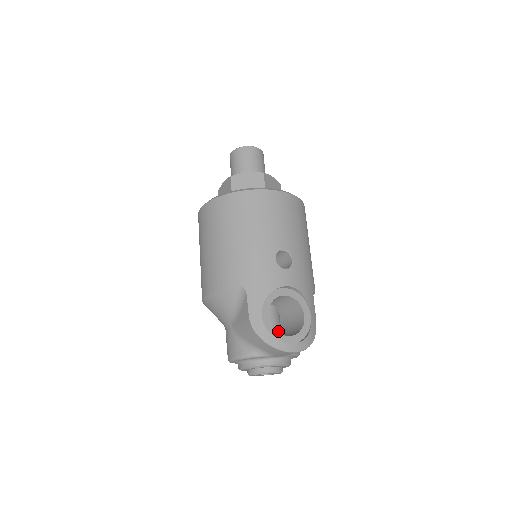
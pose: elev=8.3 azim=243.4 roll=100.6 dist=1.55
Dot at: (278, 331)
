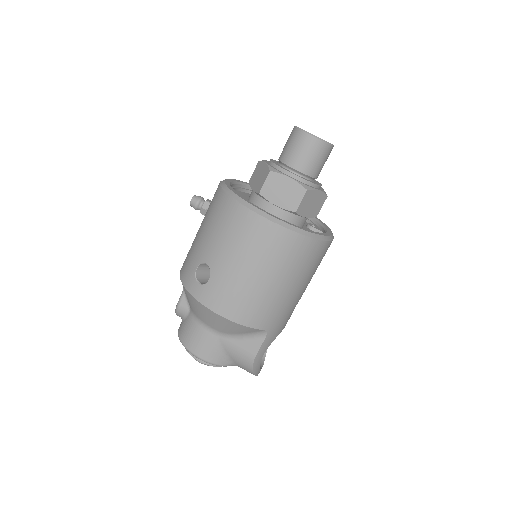
Dot at: occluded
